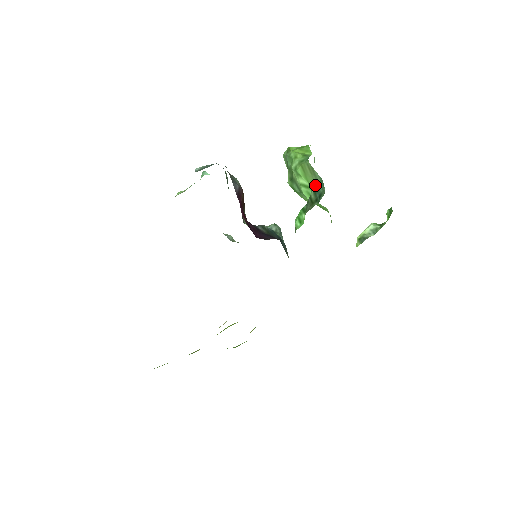
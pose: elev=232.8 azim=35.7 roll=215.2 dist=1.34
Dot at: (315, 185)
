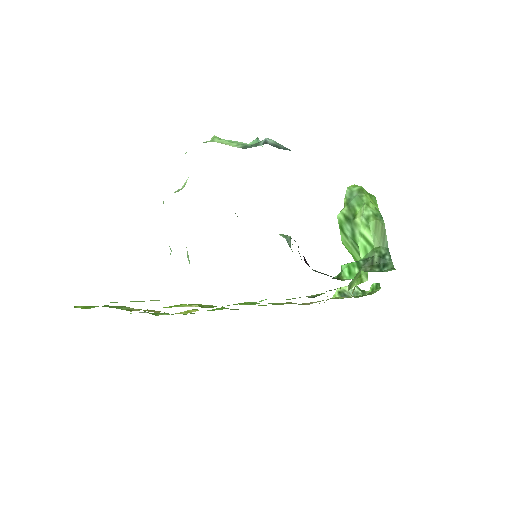
Dot at: (381, 249)
